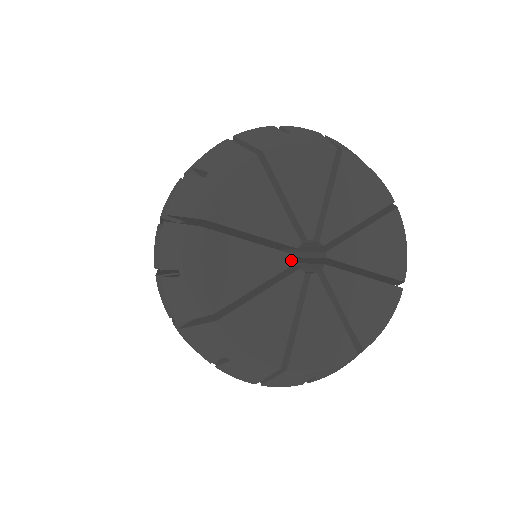
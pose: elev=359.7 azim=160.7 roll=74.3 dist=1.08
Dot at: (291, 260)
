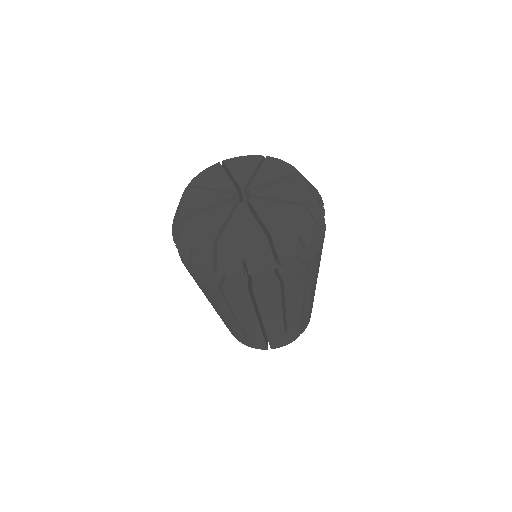
Dot at: (233, 202)
